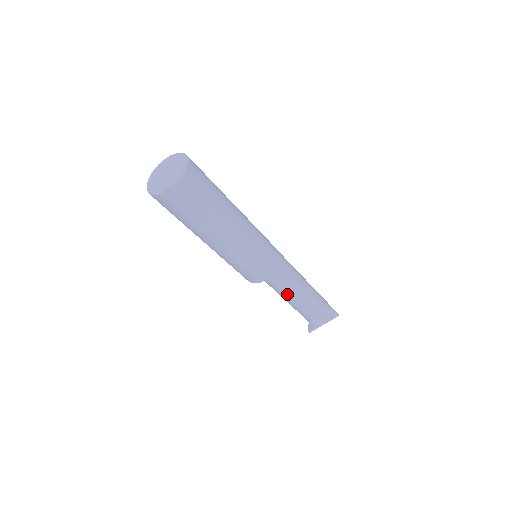
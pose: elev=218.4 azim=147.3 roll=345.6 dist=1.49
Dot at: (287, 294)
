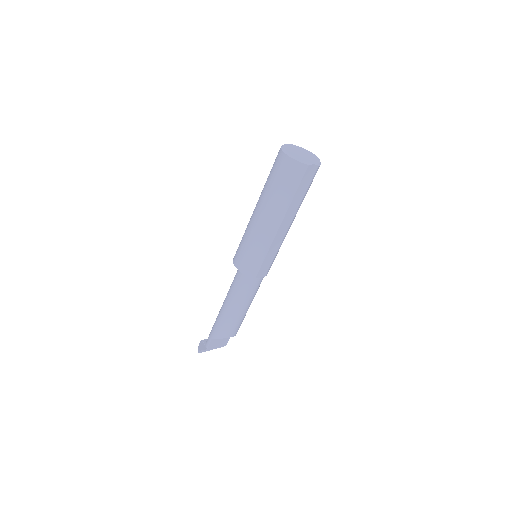
Dot at: (246, 301)
